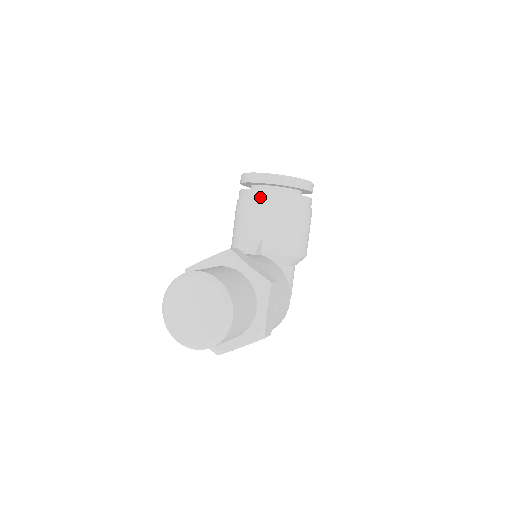
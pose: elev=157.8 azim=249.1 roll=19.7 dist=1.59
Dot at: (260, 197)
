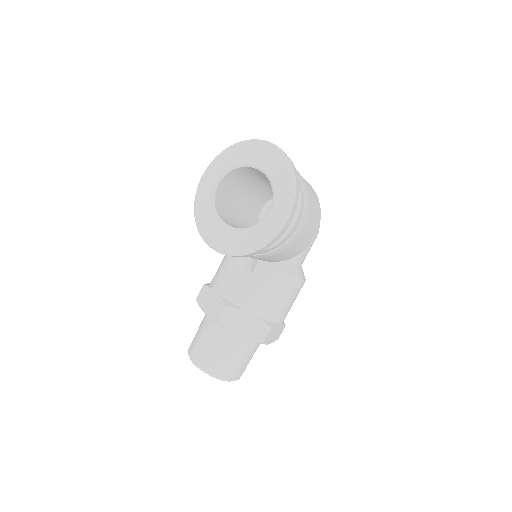
Dot at: occluded
